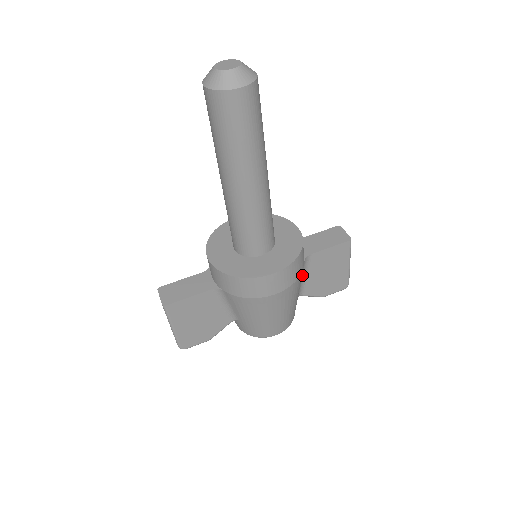
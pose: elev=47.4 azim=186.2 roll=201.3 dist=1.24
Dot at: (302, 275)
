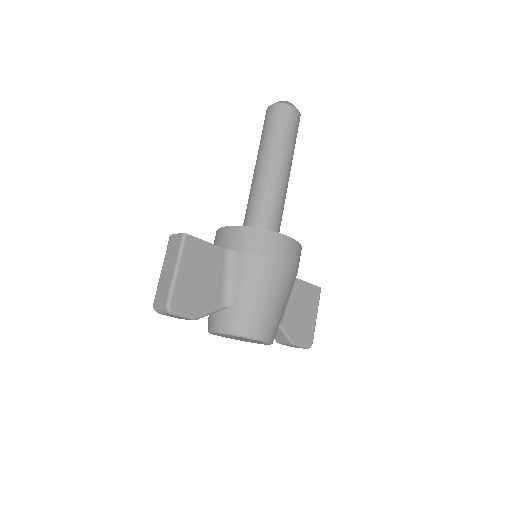
Dot at: occluded
